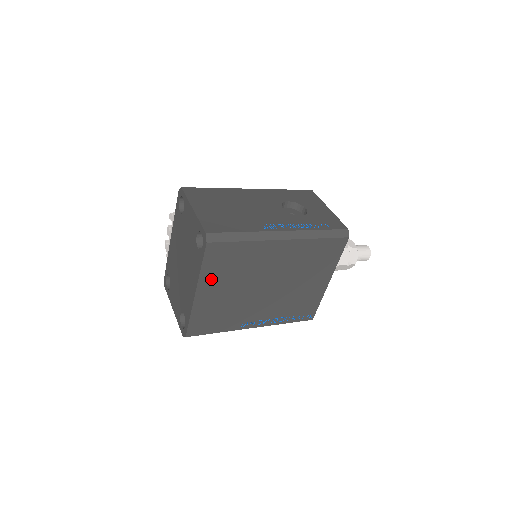
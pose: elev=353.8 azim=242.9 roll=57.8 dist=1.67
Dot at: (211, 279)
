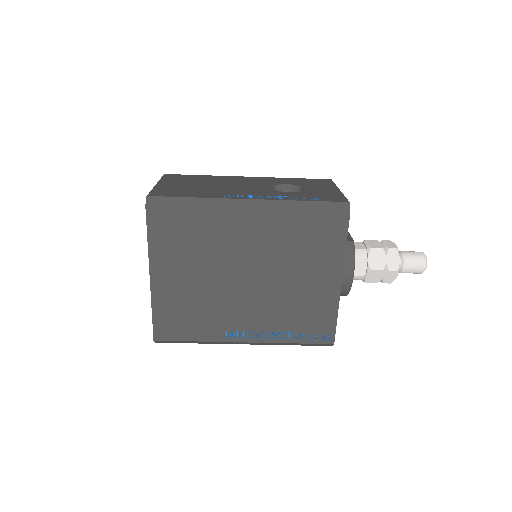
Dot at: (165, 259)
